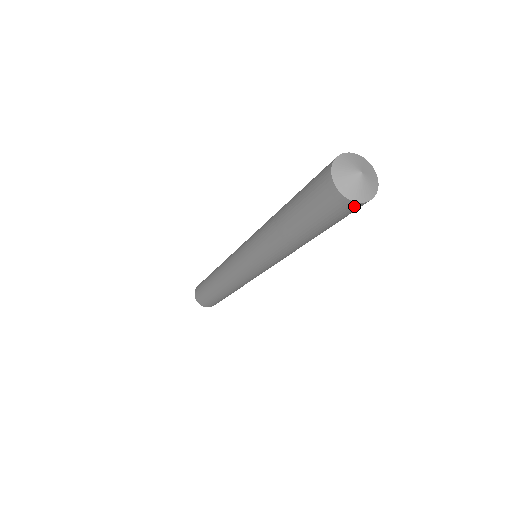
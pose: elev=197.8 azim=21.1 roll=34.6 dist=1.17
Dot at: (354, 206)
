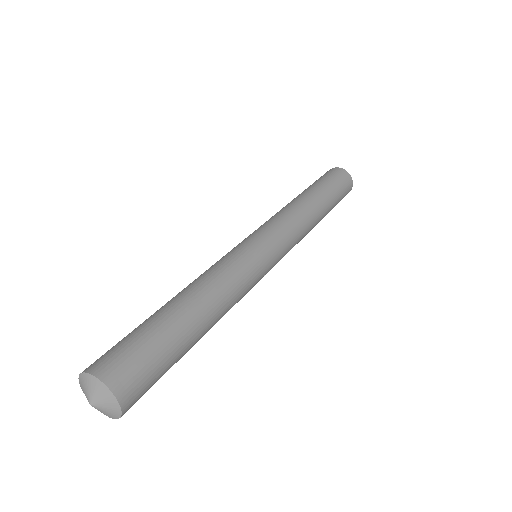
Dot at: (125, 411)
